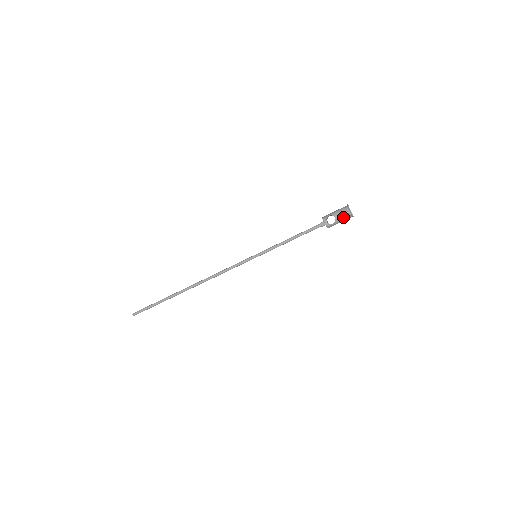
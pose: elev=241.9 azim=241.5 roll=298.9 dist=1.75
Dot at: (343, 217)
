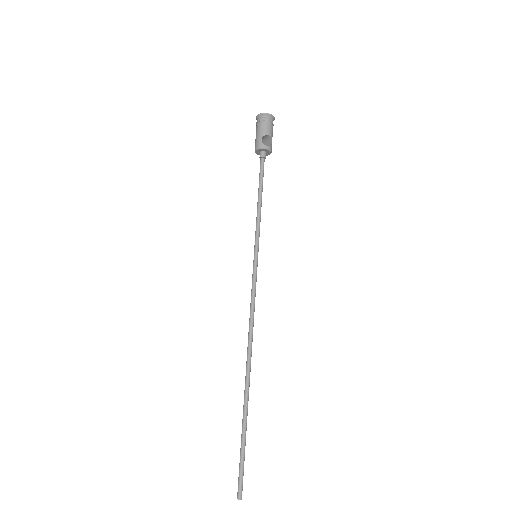
Dot at: (271, 128)
